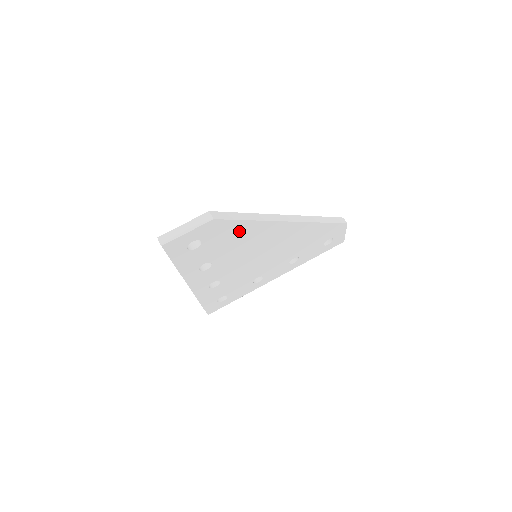
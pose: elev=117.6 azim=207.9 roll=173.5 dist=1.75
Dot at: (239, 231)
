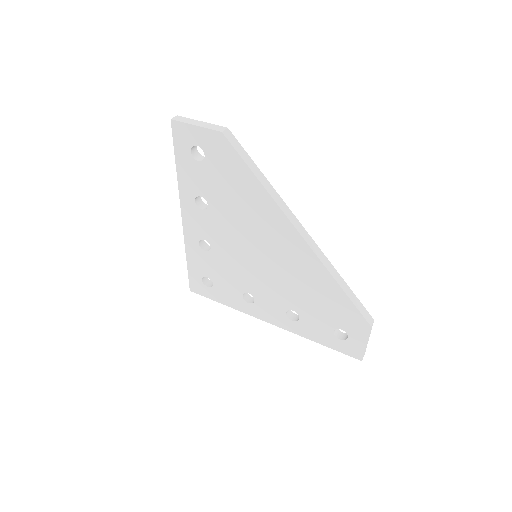
Dot at: (243, 183)
